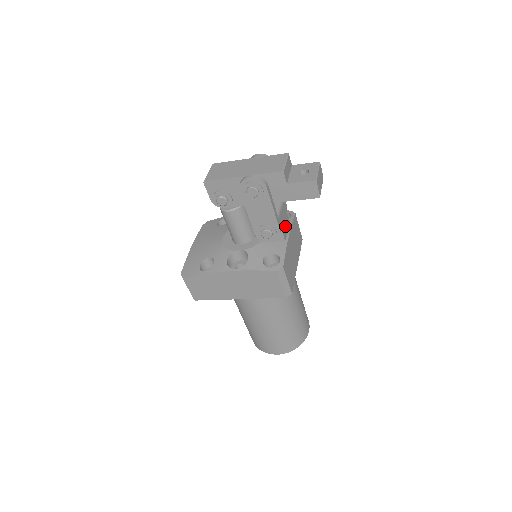
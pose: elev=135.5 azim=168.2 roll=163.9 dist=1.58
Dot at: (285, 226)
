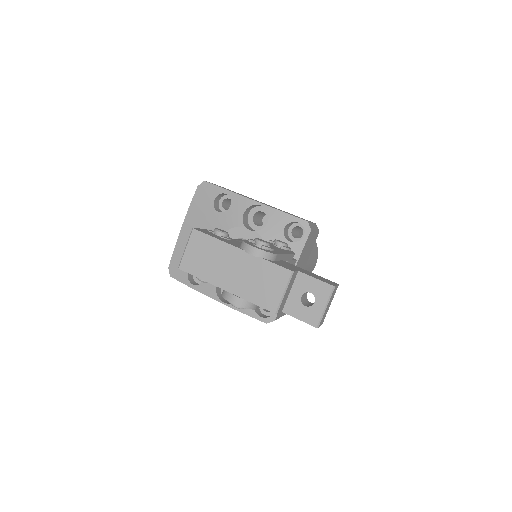
Dot at: occluded
